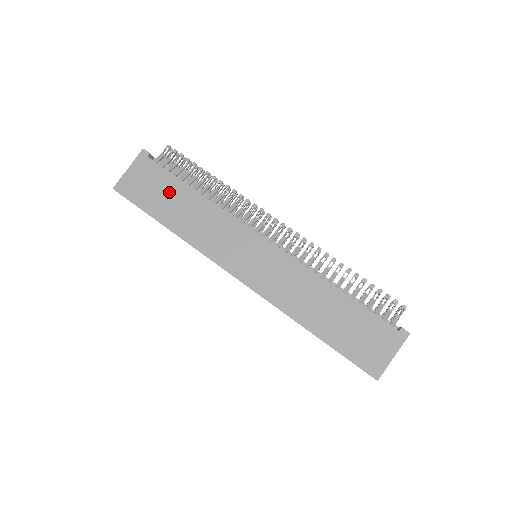
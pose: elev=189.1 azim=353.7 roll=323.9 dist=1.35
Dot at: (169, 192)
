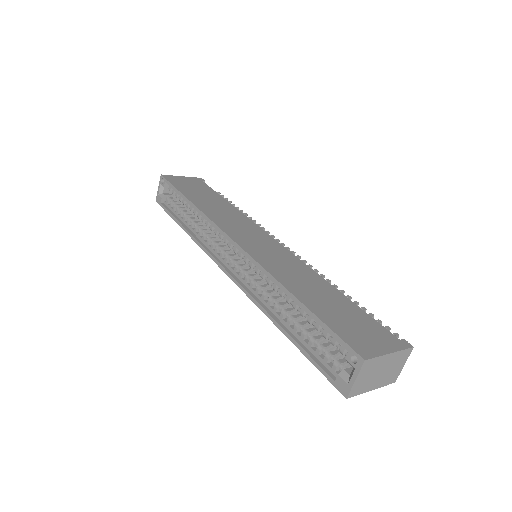
Dot at: (206, 194)
